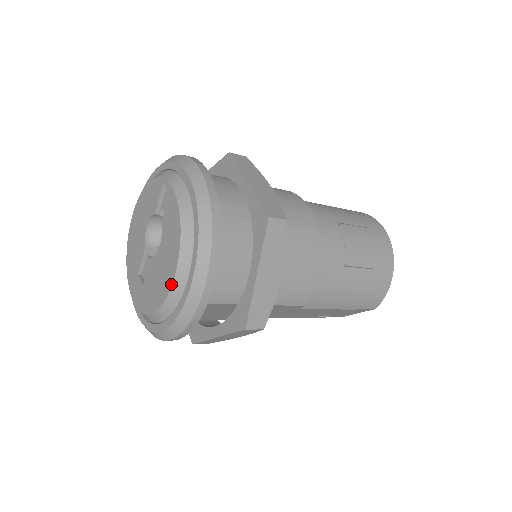
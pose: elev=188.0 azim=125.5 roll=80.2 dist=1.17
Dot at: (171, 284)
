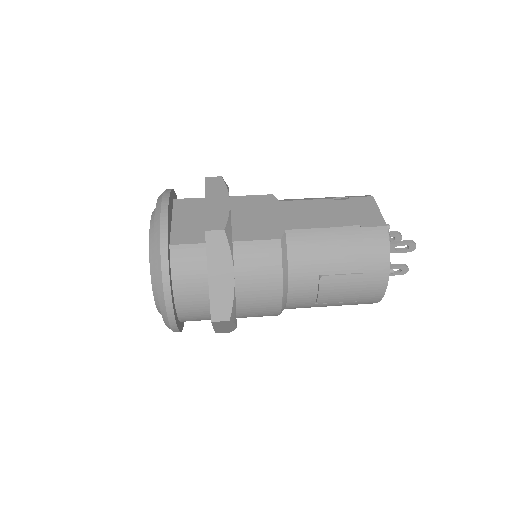
Dot at: occluded
